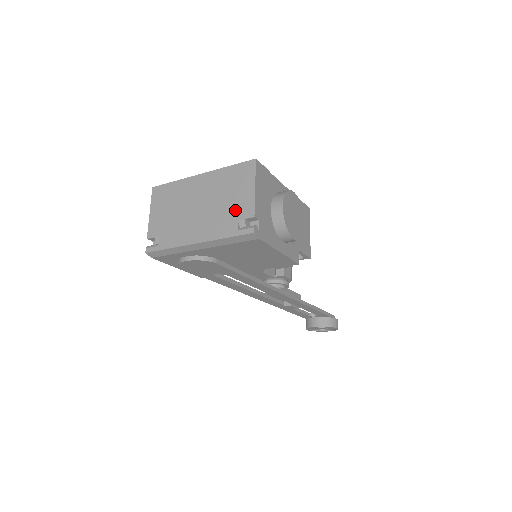
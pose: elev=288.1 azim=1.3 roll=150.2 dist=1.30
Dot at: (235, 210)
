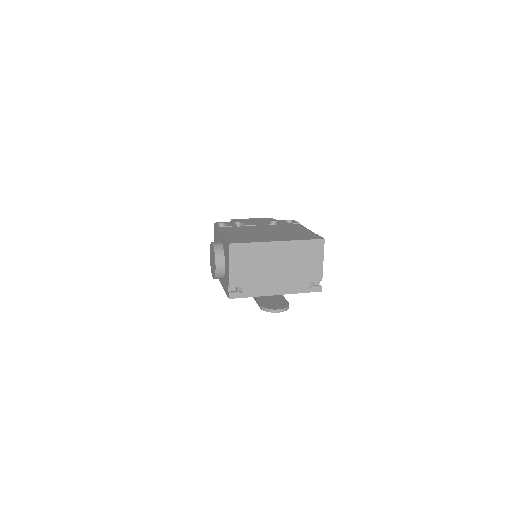
Dot at: (308, 275)
